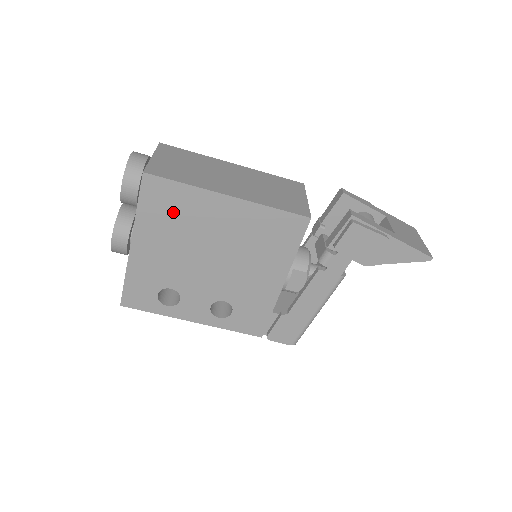
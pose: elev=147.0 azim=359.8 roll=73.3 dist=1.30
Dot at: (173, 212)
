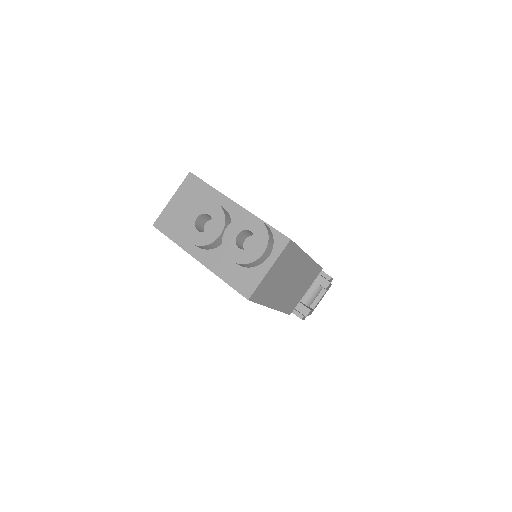
Dot at: occluded
